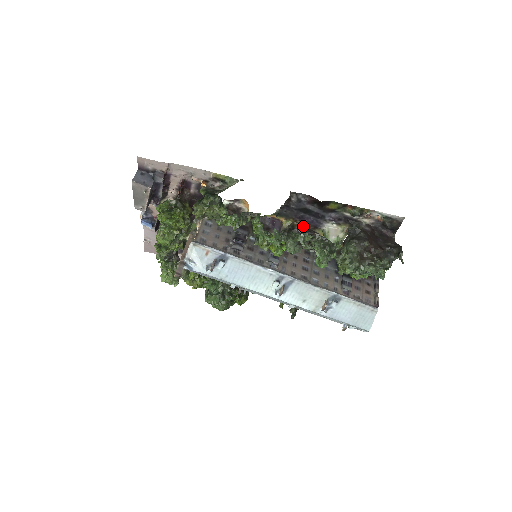
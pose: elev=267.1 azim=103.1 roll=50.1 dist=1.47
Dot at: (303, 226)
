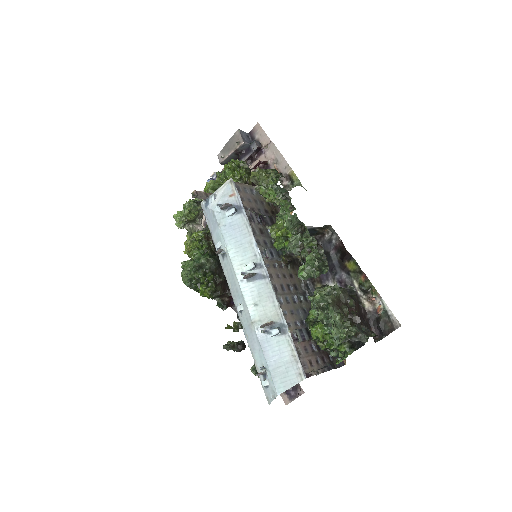
Dot at: occluded
